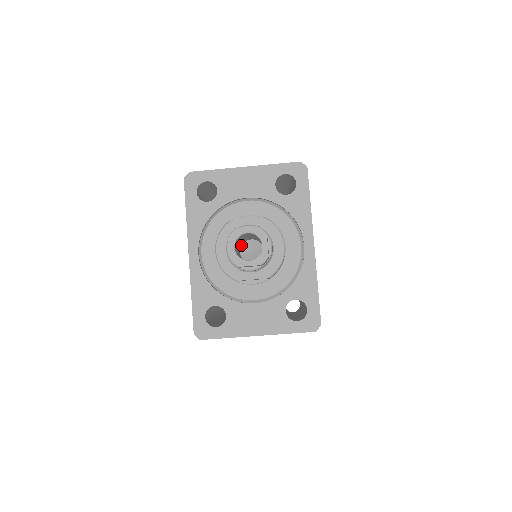
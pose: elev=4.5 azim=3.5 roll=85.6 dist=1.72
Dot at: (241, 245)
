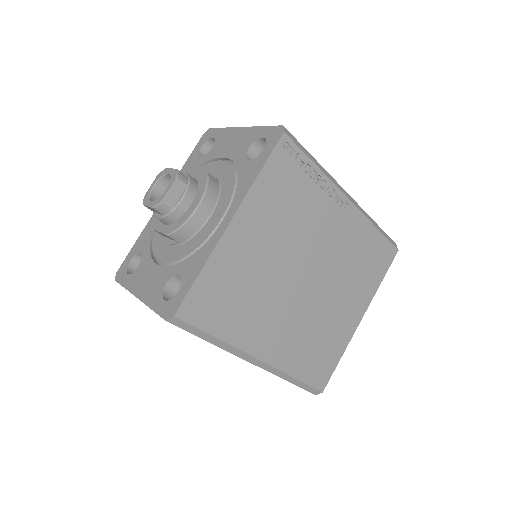
Dot at: occluded
